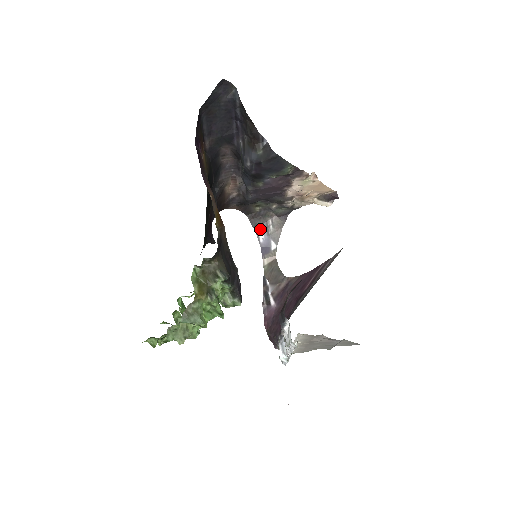
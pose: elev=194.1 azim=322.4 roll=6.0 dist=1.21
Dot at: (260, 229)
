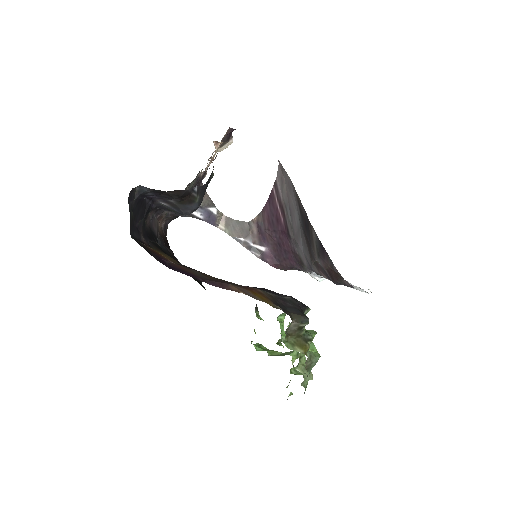
Dot at: occluded
